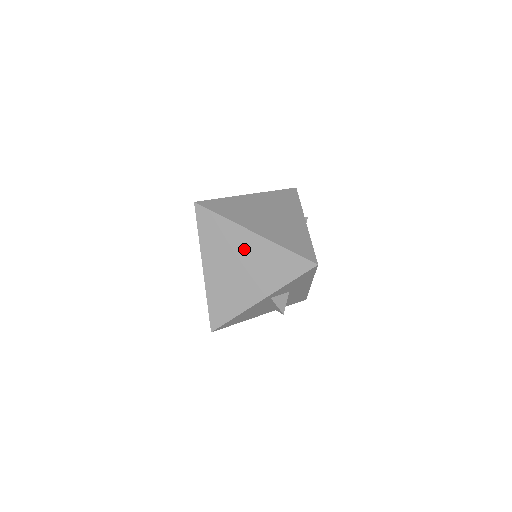
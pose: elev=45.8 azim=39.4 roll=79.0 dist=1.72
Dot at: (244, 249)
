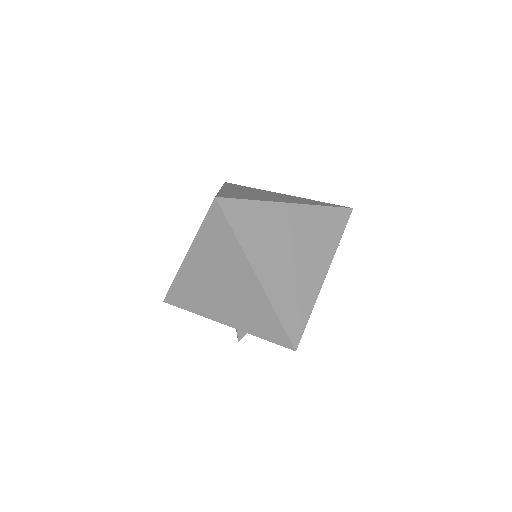
Dot at: (237, 279)
